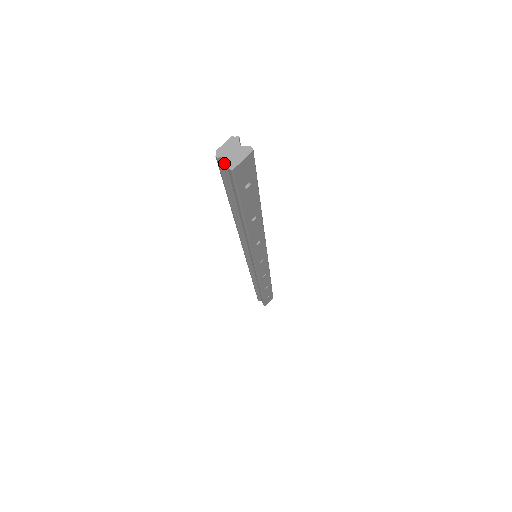
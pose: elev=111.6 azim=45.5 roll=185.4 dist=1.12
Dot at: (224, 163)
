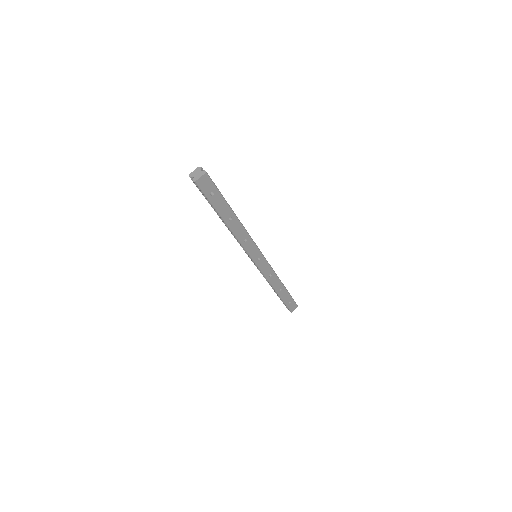
Dot at: occluded
